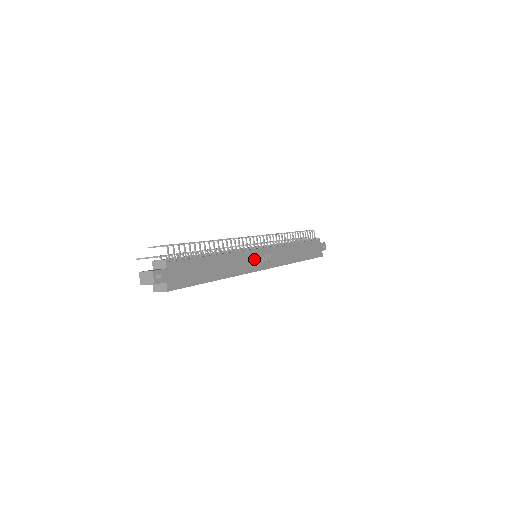
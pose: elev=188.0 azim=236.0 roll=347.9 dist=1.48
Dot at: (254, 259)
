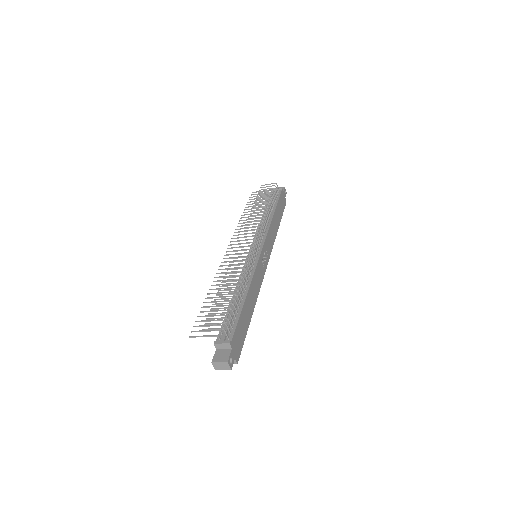
Dot at: (261, 266)
